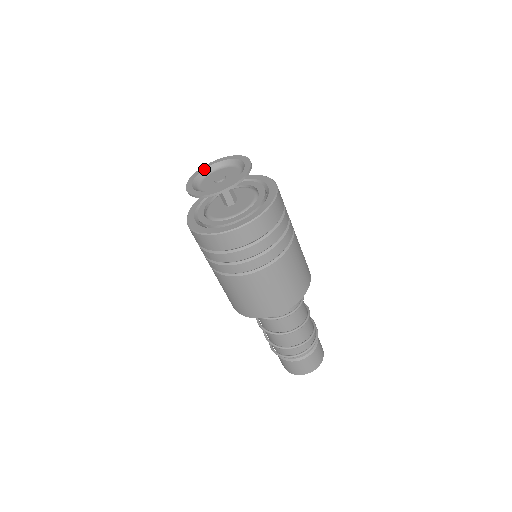
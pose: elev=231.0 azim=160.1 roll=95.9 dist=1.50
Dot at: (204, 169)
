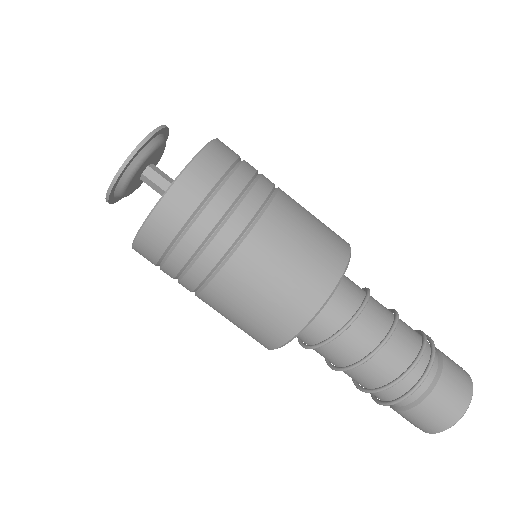
Dot at: occluded
